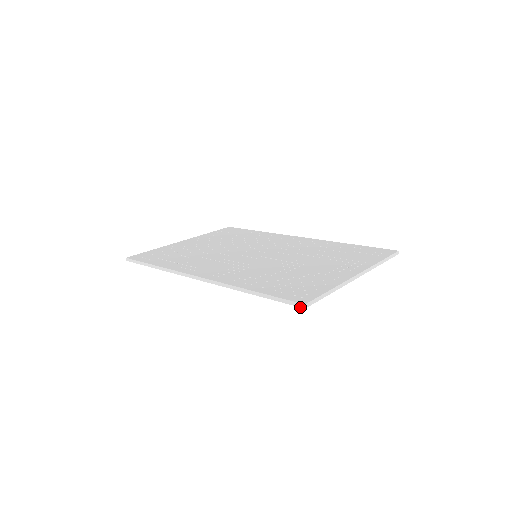
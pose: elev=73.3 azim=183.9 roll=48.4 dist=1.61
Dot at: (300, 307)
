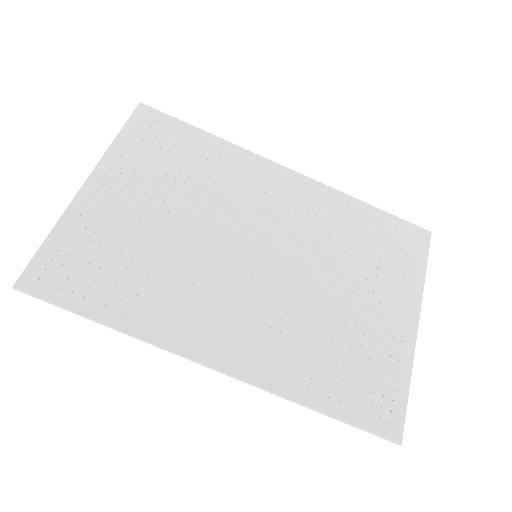
Dot at: (392, 442)
